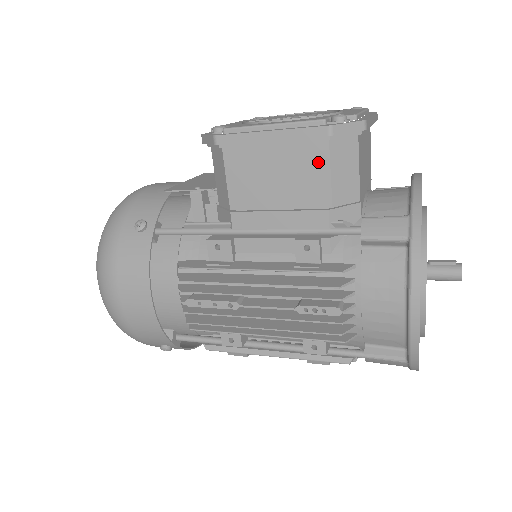
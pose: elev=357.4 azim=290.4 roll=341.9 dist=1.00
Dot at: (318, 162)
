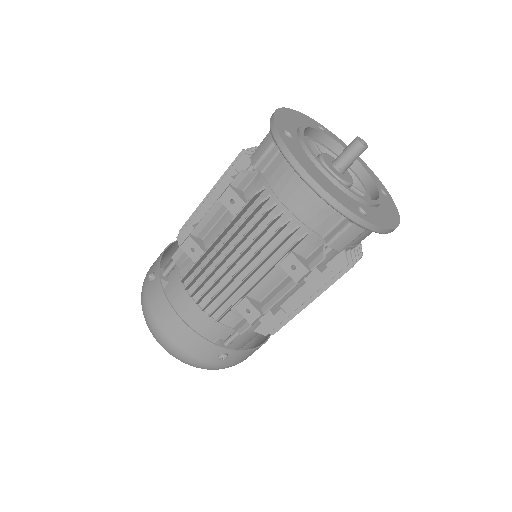
Dot at: occluded
